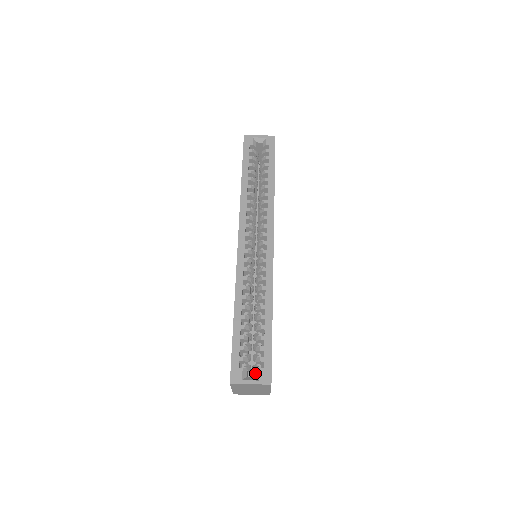
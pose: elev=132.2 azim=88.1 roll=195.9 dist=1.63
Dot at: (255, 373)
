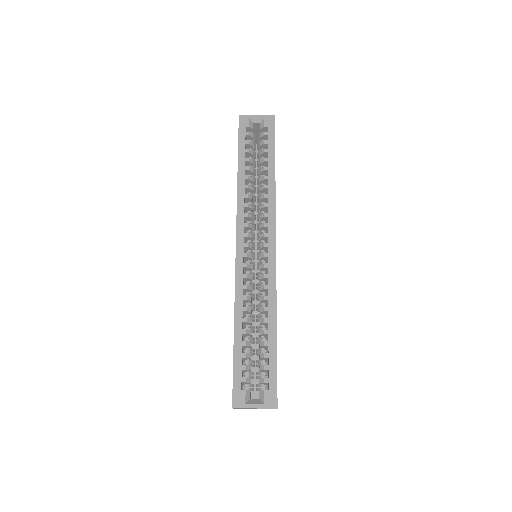
Dot at: (259, 395)
